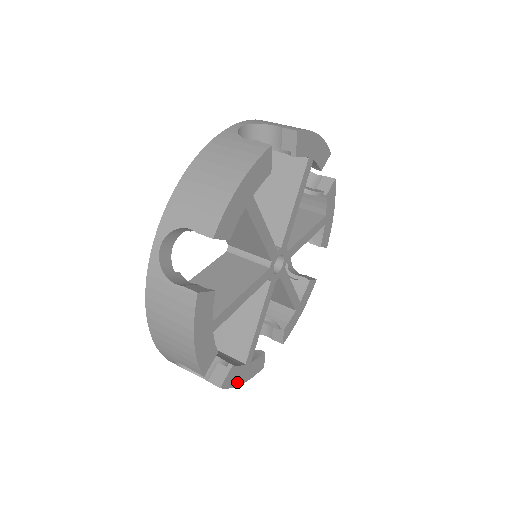
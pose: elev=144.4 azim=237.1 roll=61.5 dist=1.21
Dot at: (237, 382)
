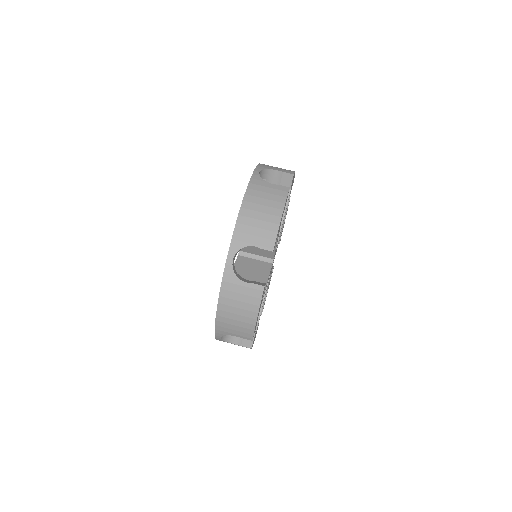
Dot at: occluded
